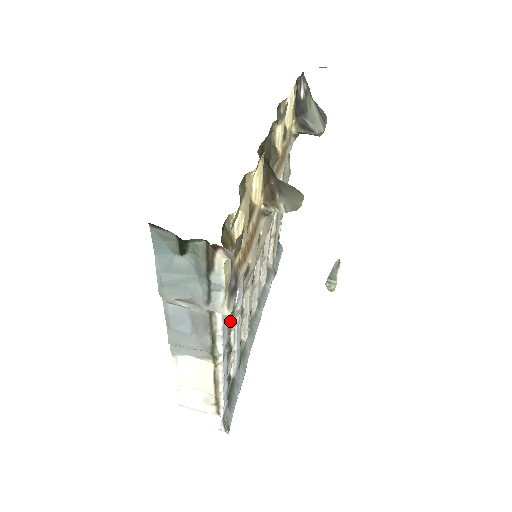
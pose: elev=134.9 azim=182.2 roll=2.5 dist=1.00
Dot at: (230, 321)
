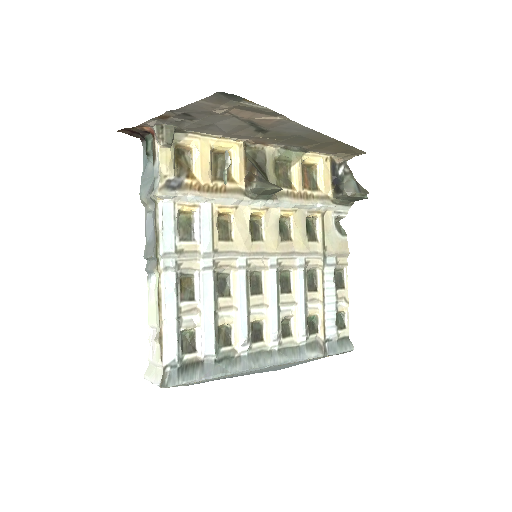
Dot at: (183, 244)
